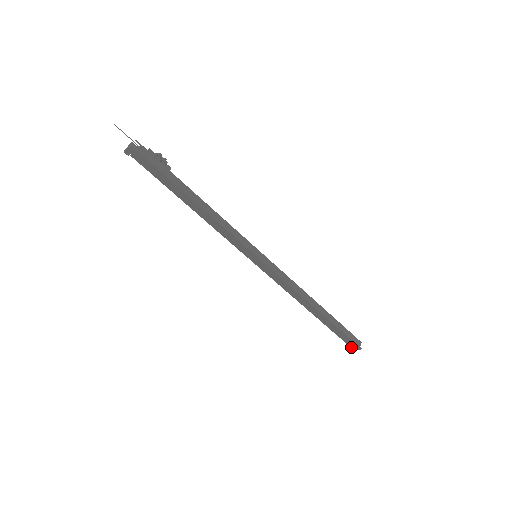
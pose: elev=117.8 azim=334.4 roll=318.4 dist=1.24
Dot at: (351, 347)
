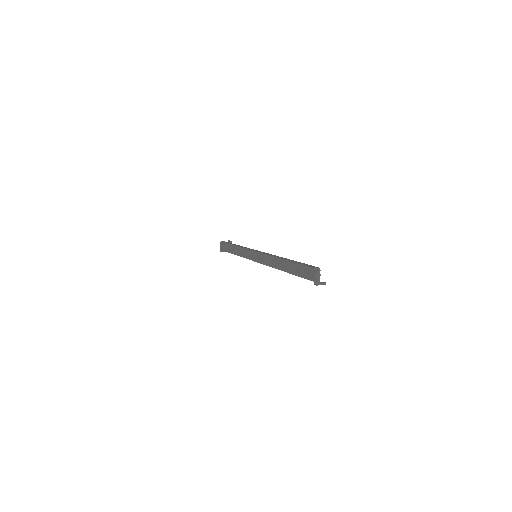
Dot at: (315, 281)
